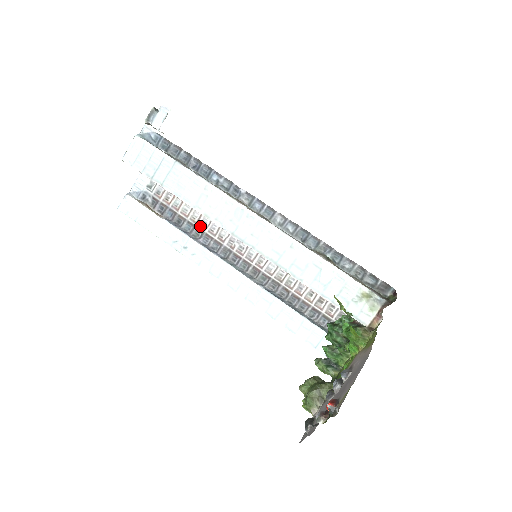
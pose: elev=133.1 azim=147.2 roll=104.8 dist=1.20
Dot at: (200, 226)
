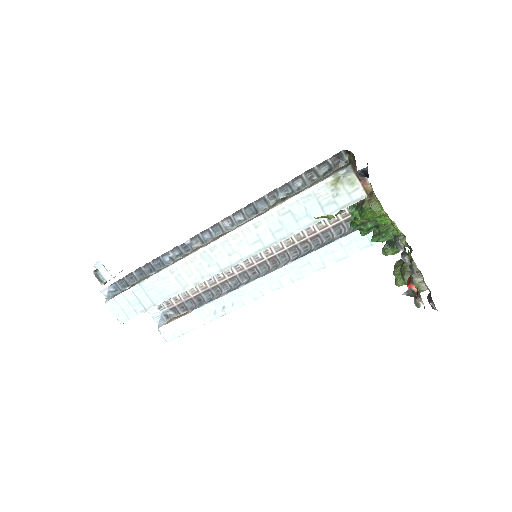
Dot at: (211, 285)
